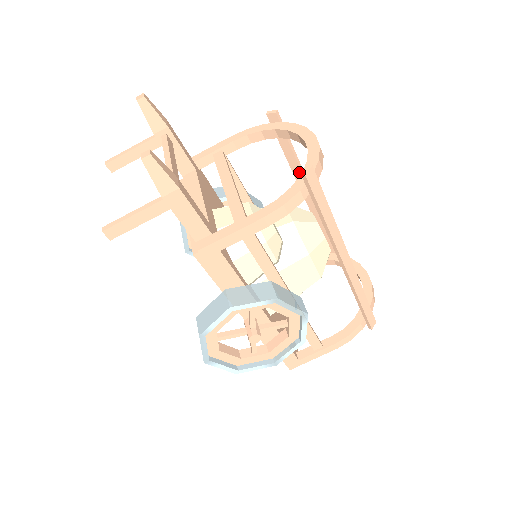
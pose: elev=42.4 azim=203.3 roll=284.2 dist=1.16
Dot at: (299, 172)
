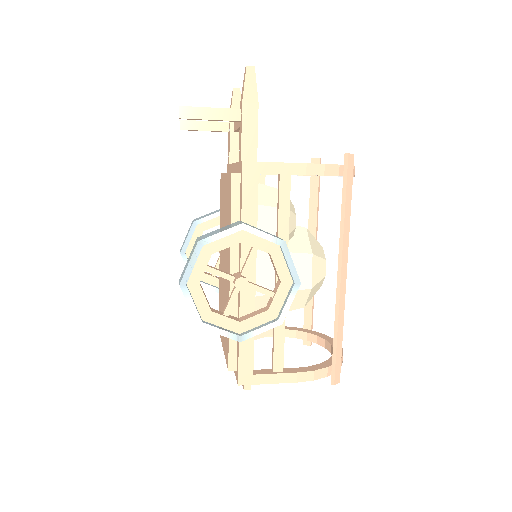
Dot at: (314, 221)
